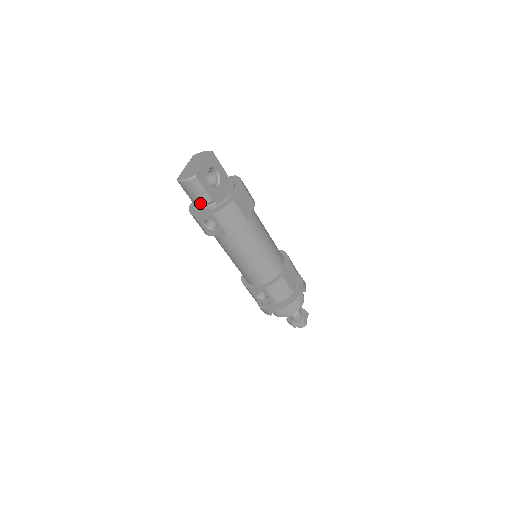
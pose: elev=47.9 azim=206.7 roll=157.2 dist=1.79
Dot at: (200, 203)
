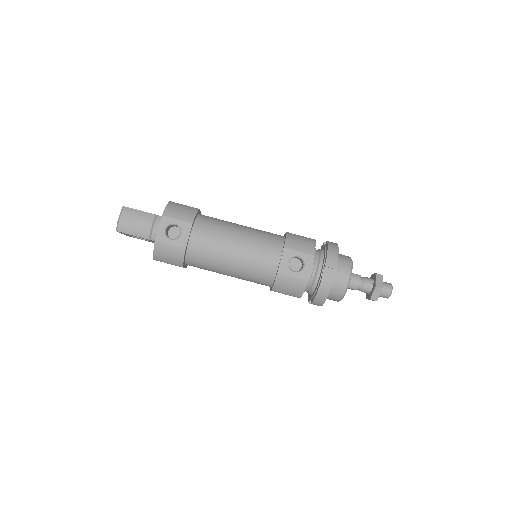
Dot at: (148, 226)
